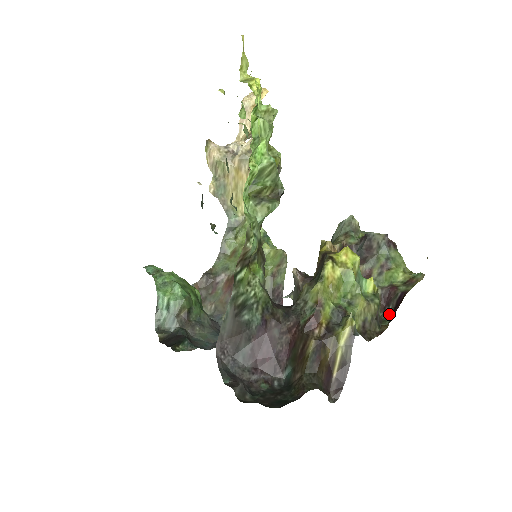
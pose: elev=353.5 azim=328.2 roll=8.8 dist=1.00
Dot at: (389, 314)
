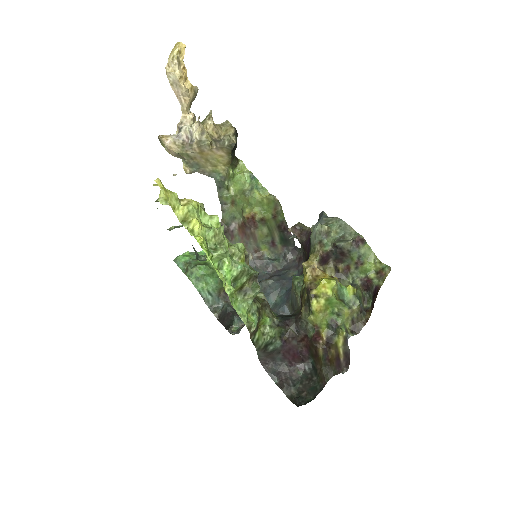
Dot at: (371, 297)
